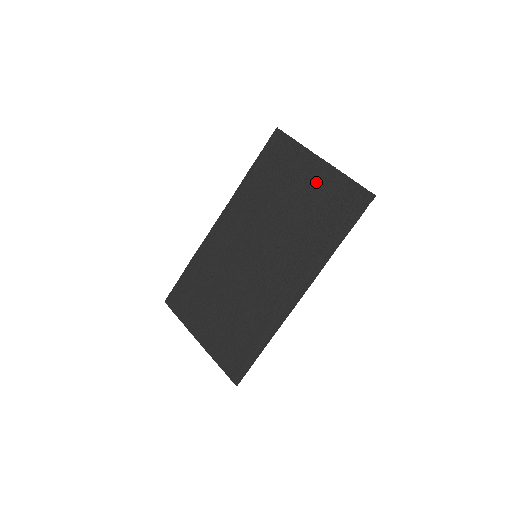
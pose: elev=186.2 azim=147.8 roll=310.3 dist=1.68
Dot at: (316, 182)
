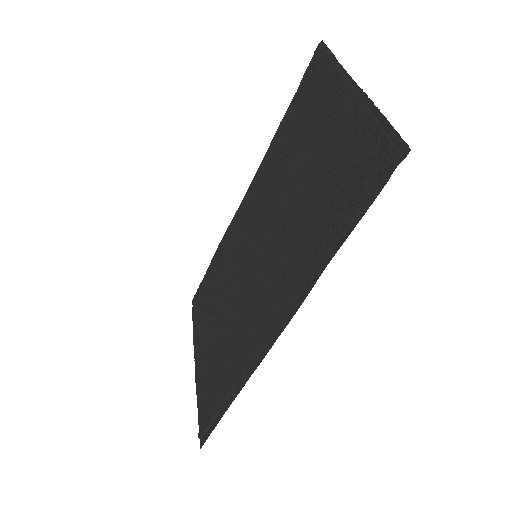
Dot at: (337, 129)
